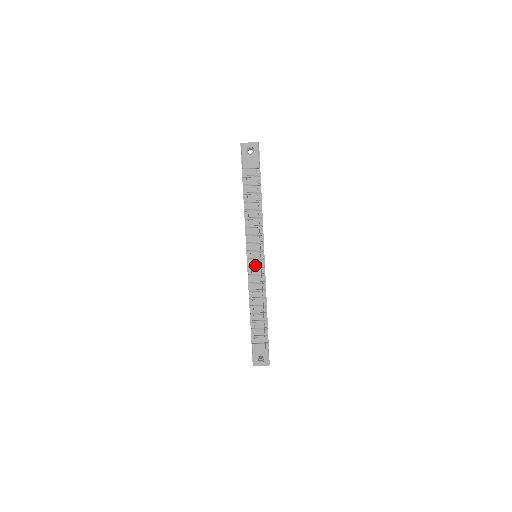
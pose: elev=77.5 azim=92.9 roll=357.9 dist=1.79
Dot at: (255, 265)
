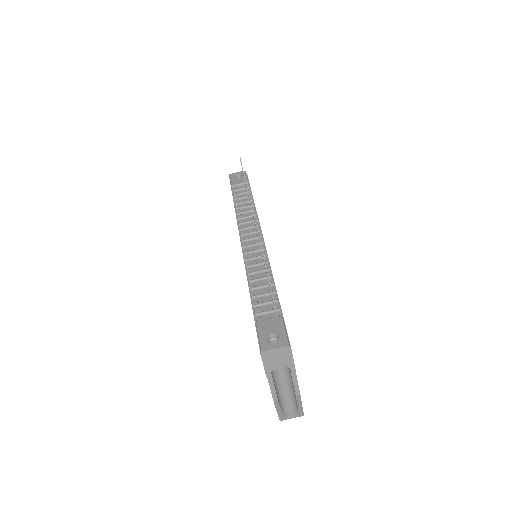
Dot at: (252, 245)
